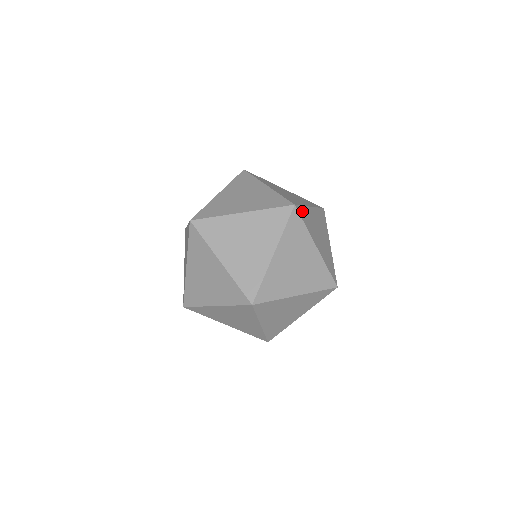
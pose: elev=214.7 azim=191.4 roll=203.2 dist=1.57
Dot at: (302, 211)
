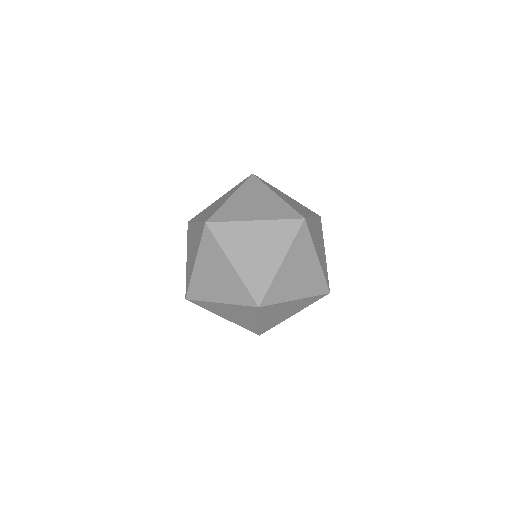
Dot at: (222, 227)
